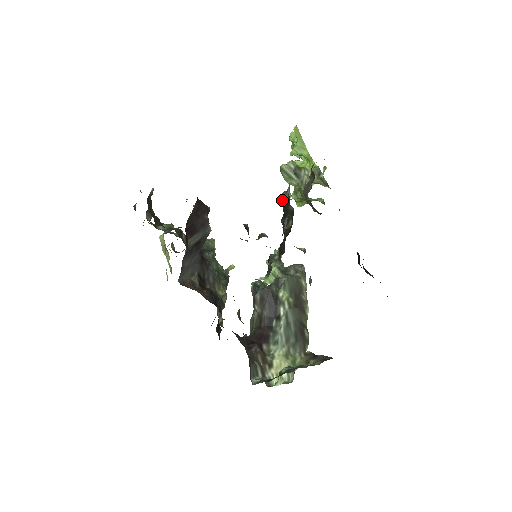
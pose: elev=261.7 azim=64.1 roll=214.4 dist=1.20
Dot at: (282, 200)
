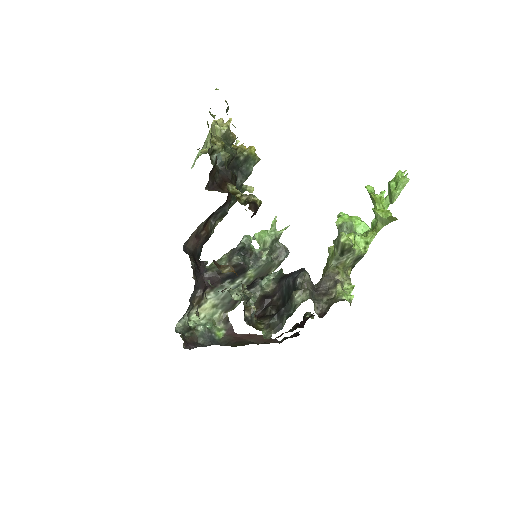
Dot at: (295, 293)
